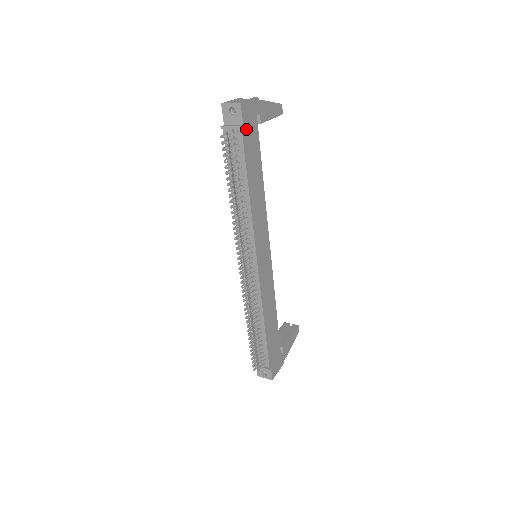
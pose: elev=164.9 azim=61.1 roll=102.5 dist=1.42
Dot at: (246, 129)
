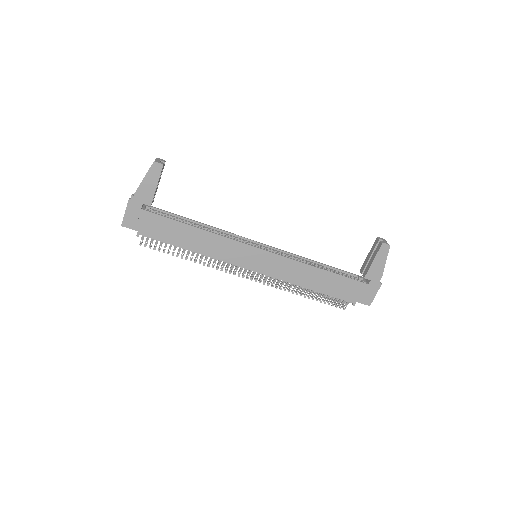
Dot at: (143, 229)
